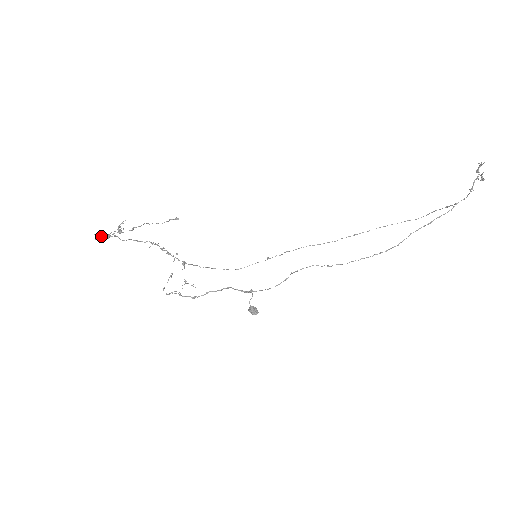
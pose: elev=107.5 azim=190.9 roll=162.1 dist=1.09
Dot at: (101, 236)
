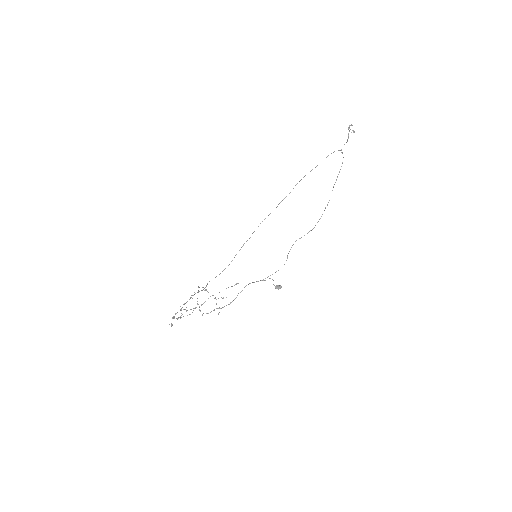
Dot at: occluded
